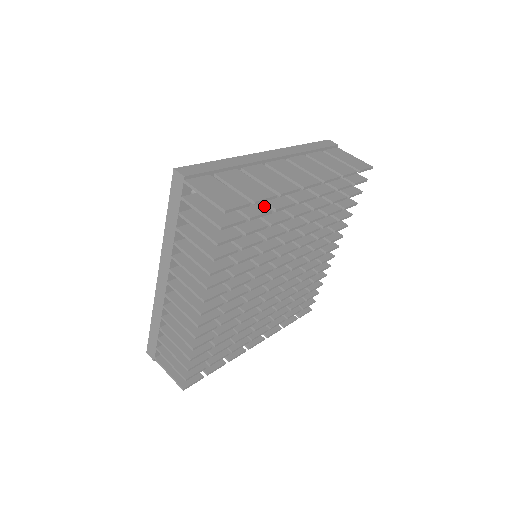
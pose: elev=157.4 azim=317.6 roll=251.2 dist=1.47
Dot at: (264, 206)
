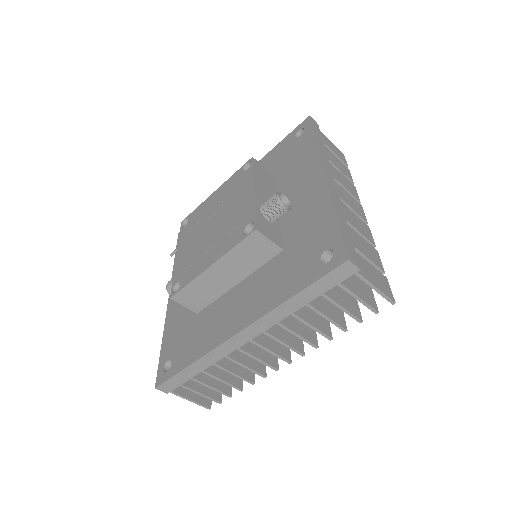
Dot at: occluded
